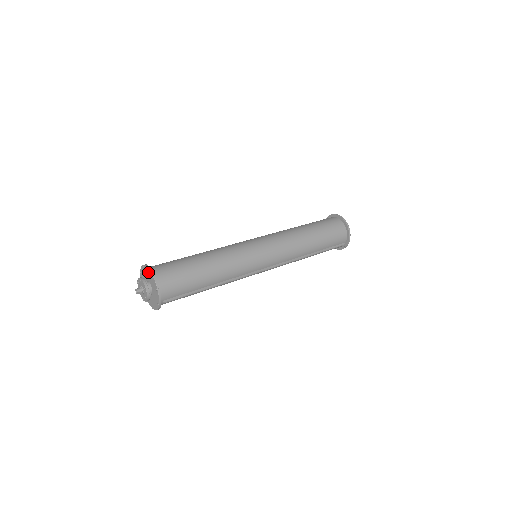
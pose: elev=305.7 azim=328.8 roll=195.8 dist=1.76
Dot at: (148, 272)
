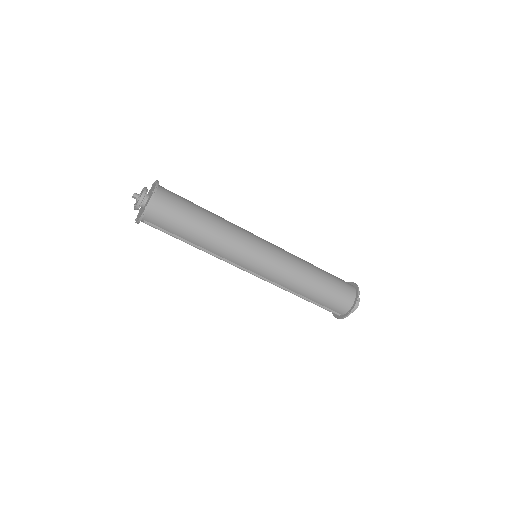
Dot at: occluded
